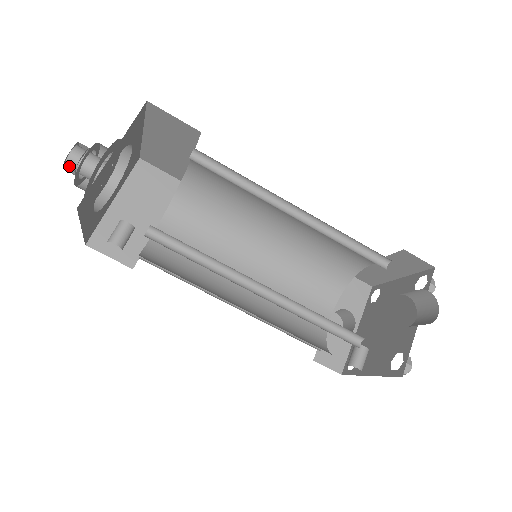
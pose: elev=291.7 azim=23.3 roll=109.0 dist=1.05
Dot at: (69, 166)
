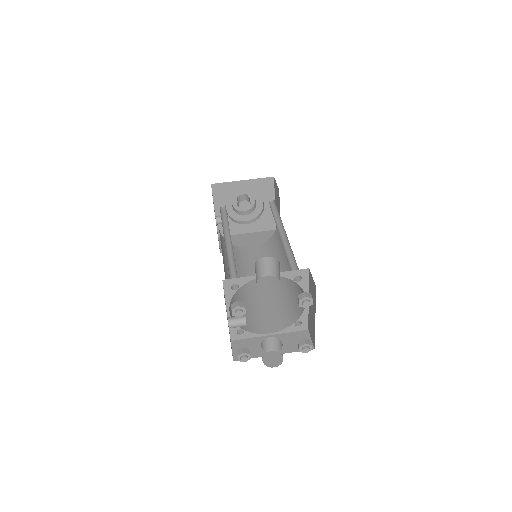
Dot at: (237, 197)
